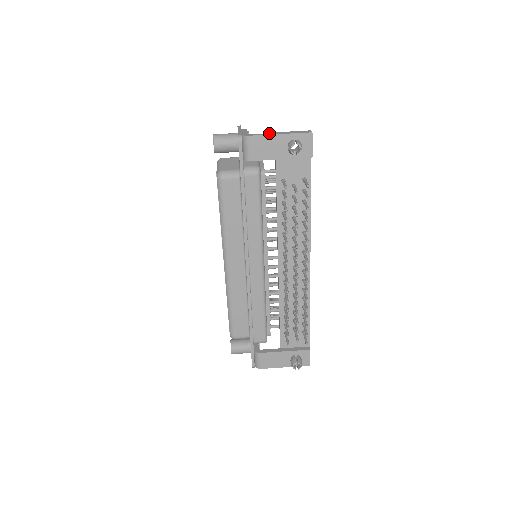
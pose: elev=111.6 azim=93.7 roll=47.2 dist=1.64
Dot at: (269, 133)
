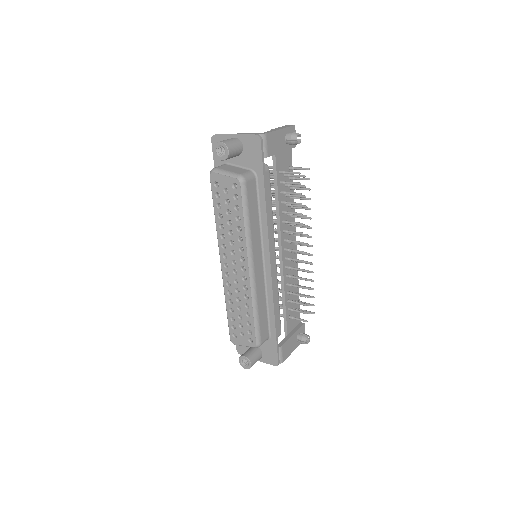
Dot at: (271, 130)
